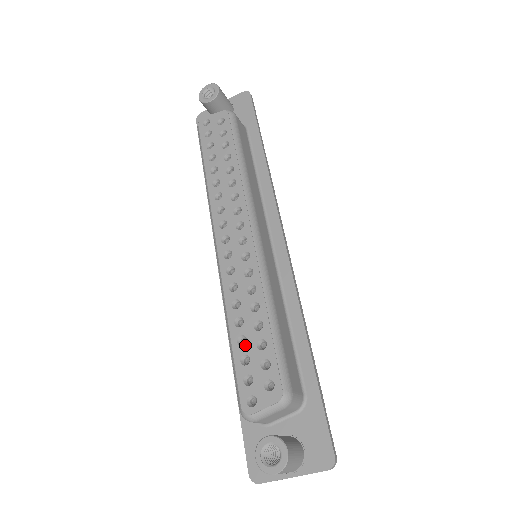
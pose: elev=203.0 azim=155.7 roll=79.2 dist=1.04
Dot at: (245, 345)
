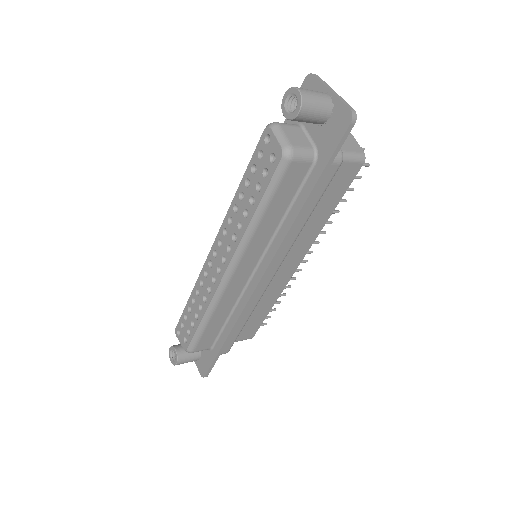
Dot at: (189, 313)
